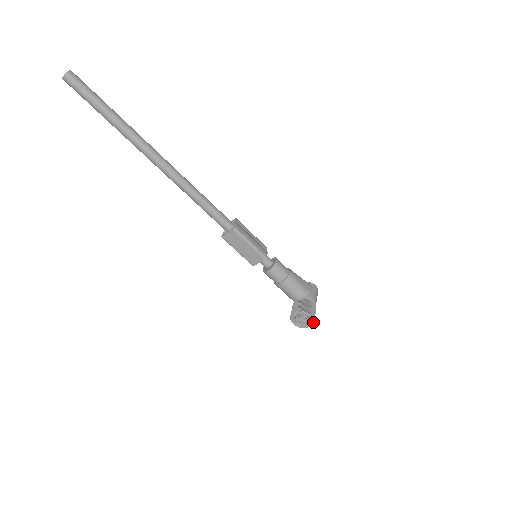
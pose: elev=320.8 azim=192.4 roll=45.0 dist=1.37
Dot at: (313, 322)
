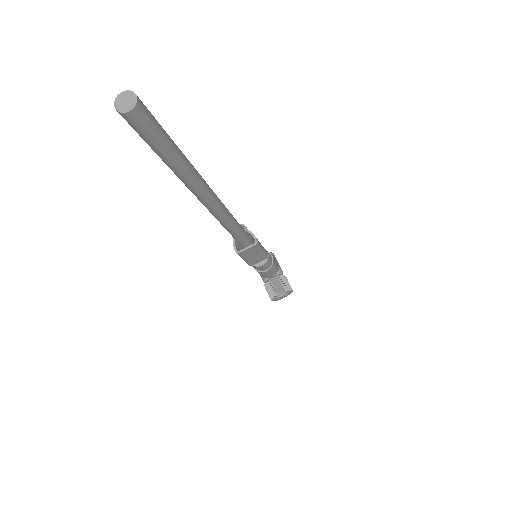
Dot at: occluded
